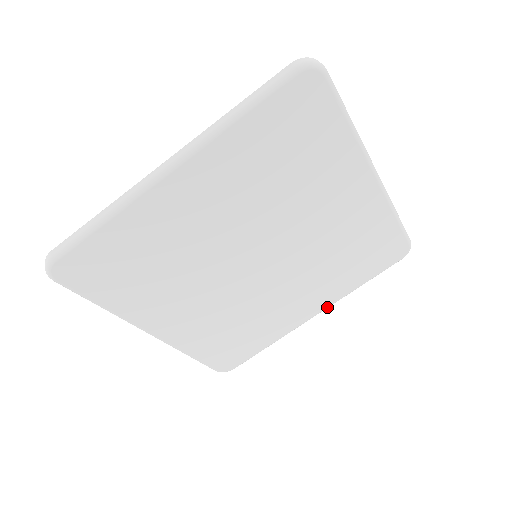
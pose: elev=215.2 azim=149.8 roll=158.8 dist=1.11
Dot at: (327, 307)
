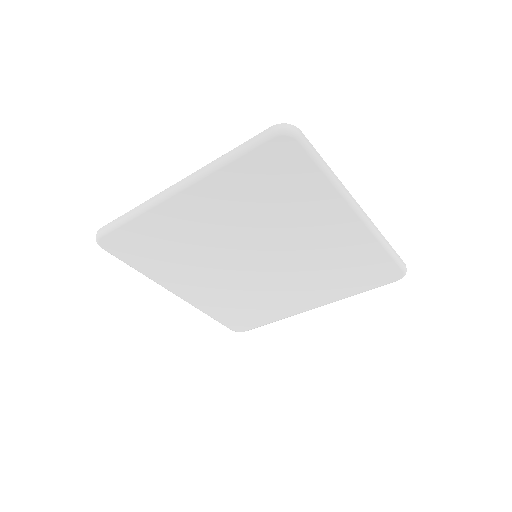
Dot at: (325, 304)
